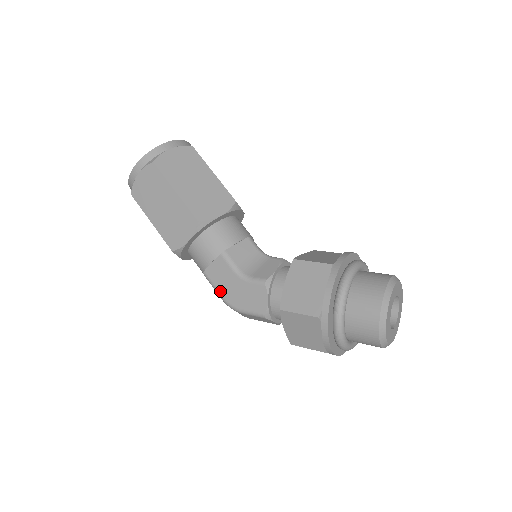
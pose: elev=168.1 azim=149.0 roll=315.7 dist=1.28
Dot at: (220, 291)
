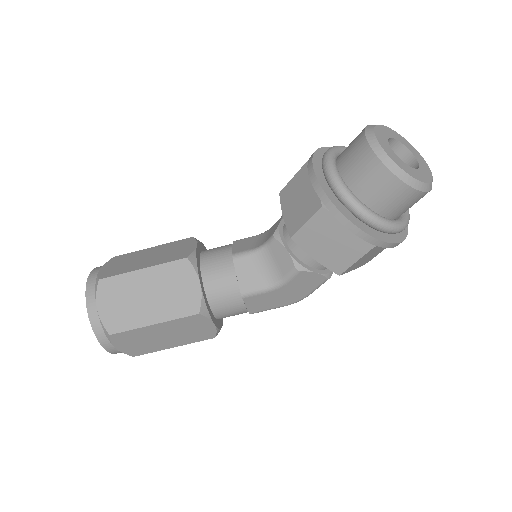
Dot at: (278, 307)
